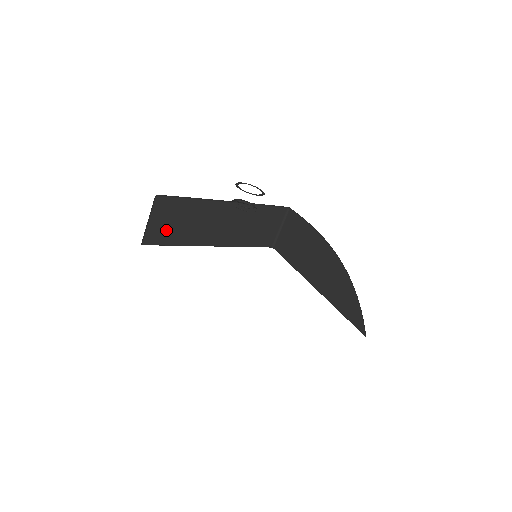
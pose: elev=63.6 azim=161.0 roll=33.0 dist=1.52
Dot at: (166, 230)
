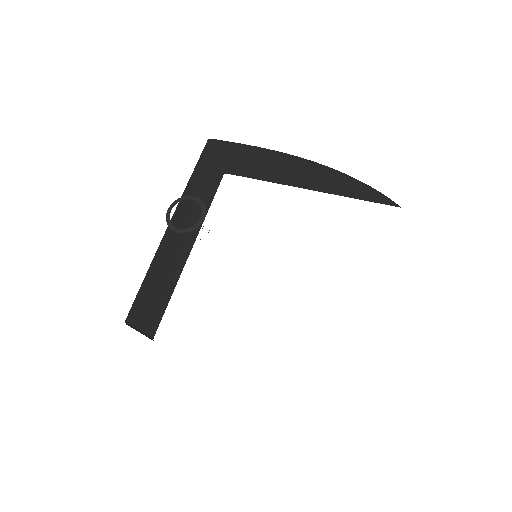
Dot at: (155, 309)
